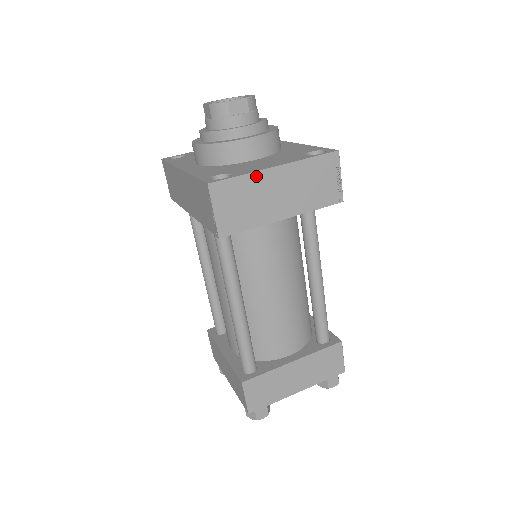
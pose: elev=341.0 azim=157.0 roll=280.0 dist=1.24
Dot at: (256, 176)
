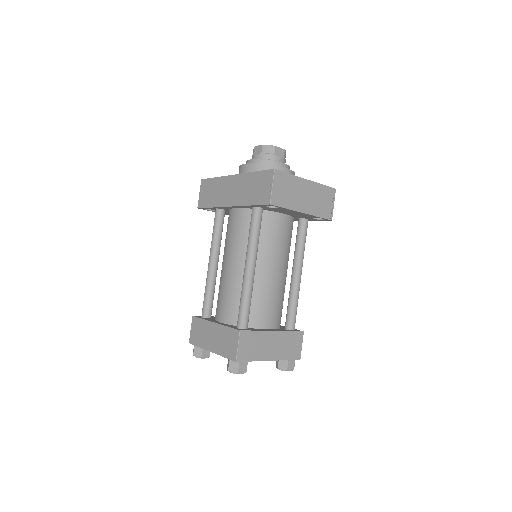
Dot at: (297, 179)
